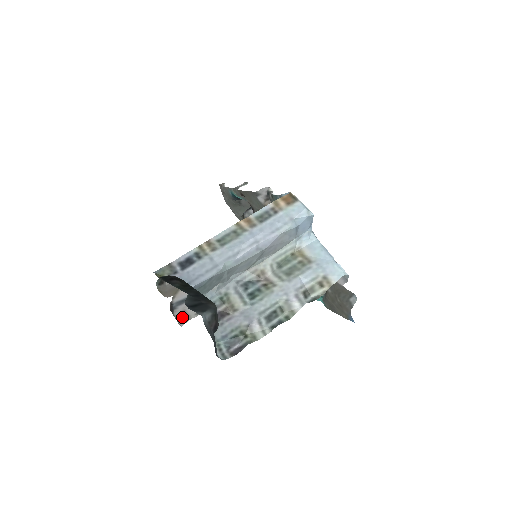
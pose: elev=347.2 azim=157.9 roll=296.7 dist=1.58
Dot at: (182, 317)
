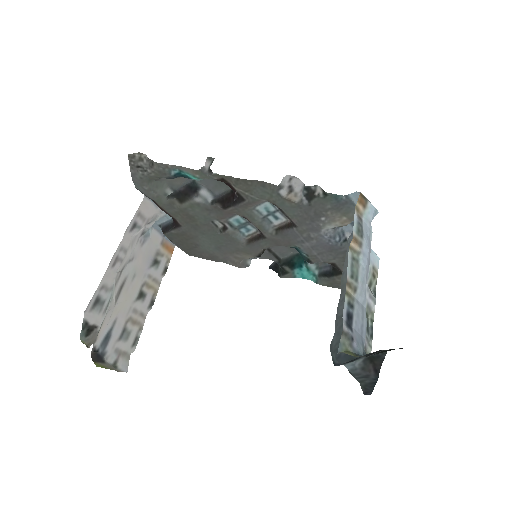
Dot at: (120, 360)
